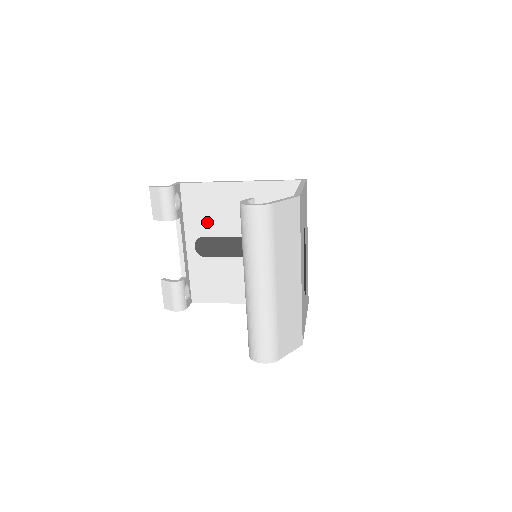
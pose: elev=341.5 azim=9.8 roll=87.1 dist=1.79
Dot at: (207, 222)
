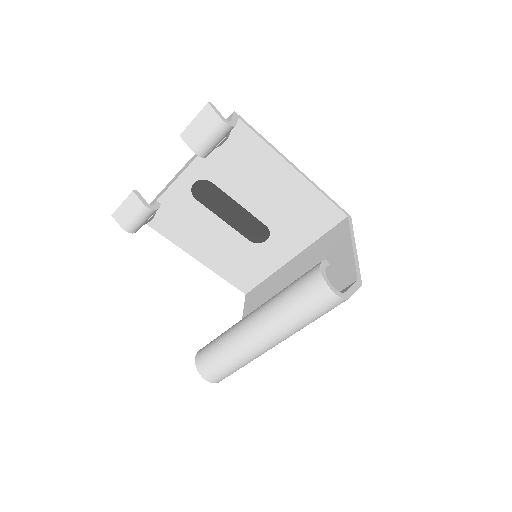
Dot at: (229, 174)
